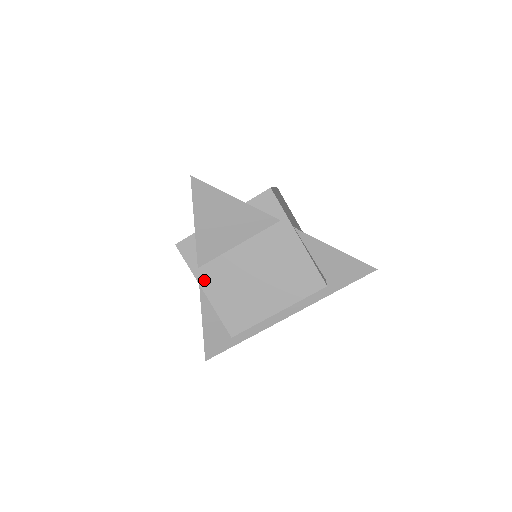
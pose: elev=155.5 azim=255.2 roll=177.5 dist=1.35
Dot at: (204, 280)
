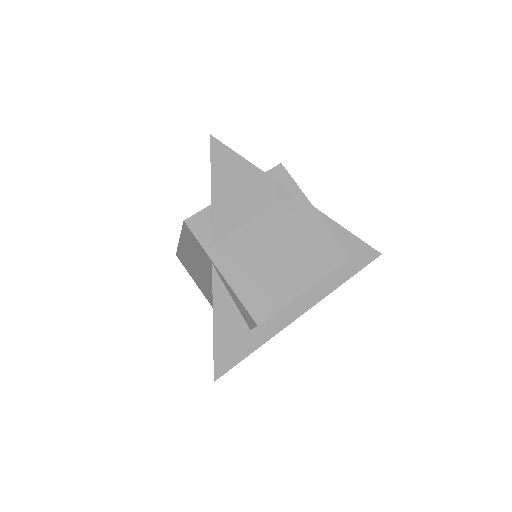
Dot at: (220, 259)
